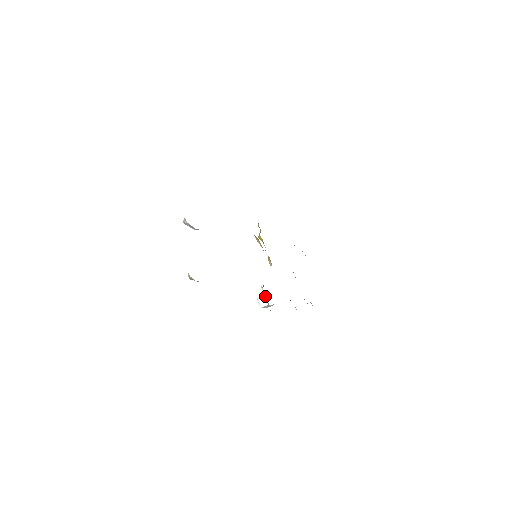
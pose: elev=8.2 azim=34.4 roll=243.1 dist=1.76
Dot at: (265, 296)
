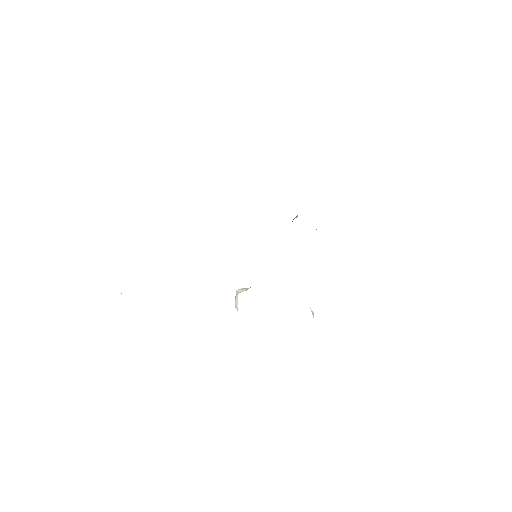
Dot at: occluded
